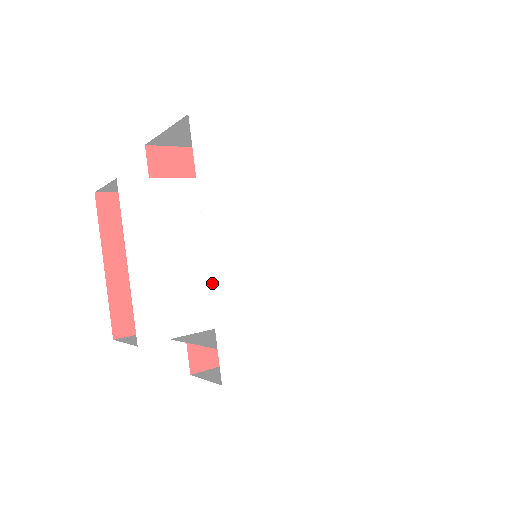
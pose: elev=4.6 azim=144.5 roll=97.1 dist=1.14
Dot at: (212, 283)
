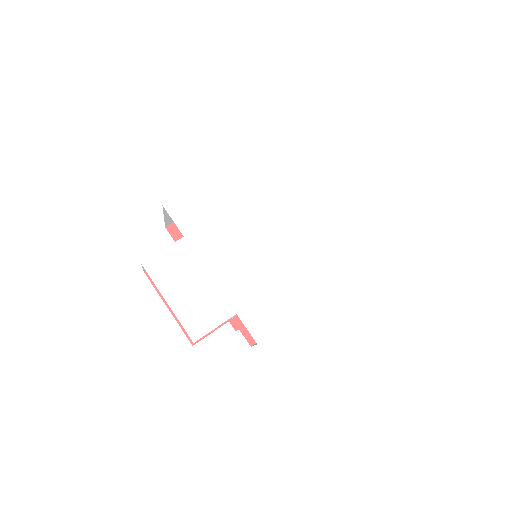
Dot at: (222, 289)
